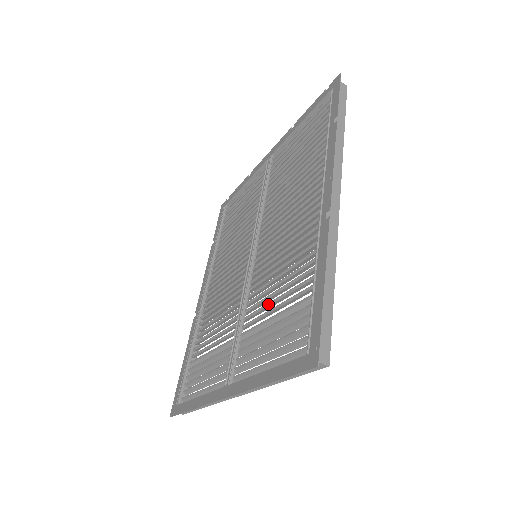
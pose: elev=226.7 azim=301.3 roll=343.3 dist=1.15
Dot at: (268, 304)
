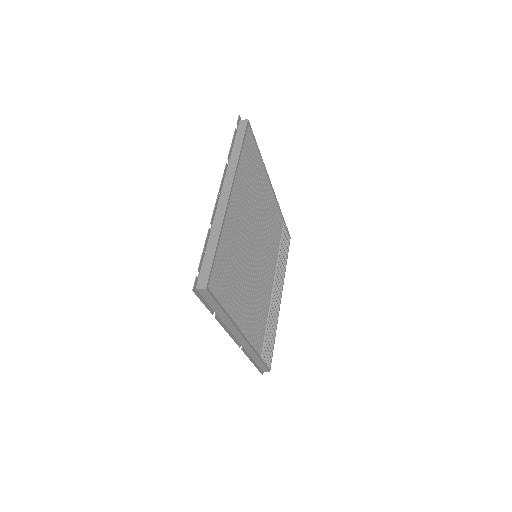
Dot at: occluded
